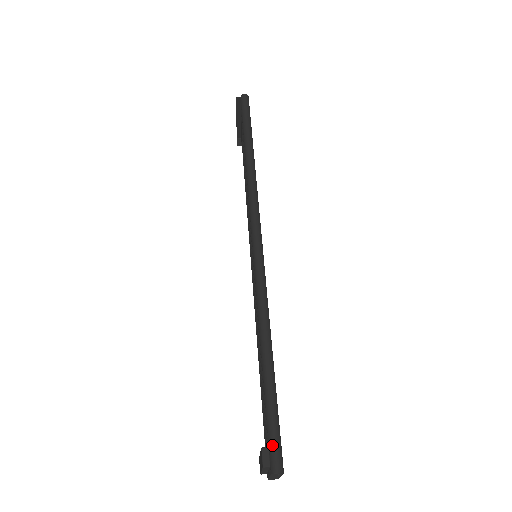
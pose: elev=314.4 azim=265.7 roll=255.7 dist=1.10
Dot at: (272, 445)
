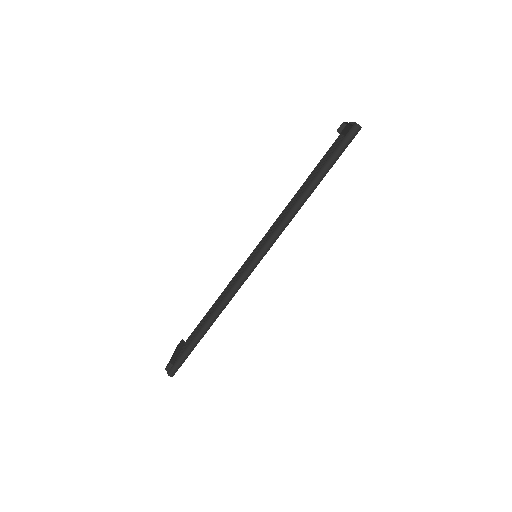
Dot at: (175, 365)
